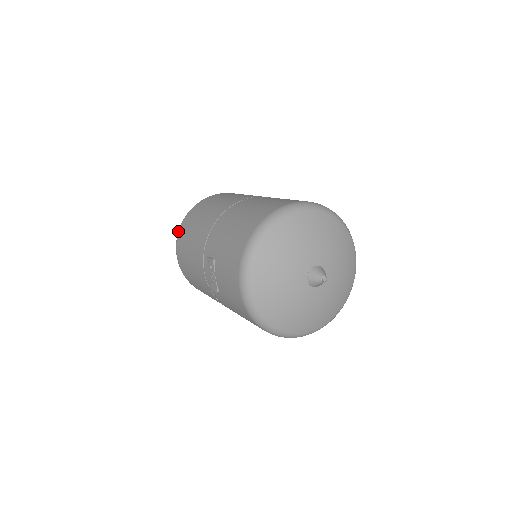
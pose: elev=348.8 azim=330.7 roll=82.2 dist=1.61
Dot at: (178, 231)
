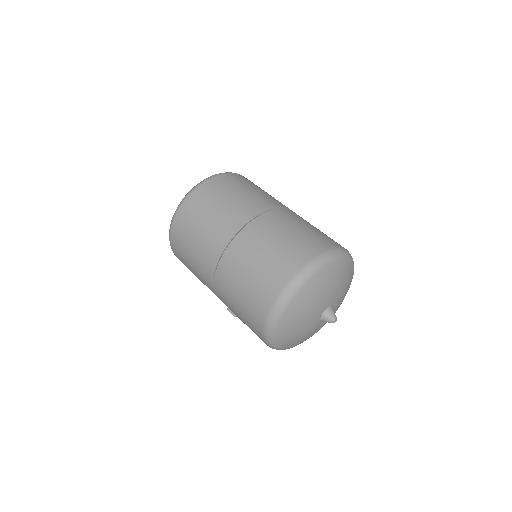
Dot at: occluded
